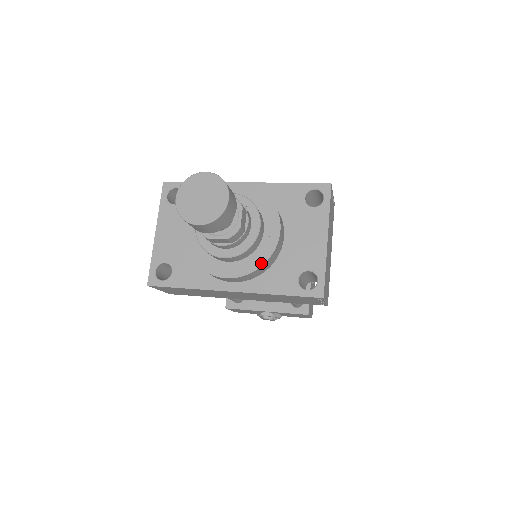
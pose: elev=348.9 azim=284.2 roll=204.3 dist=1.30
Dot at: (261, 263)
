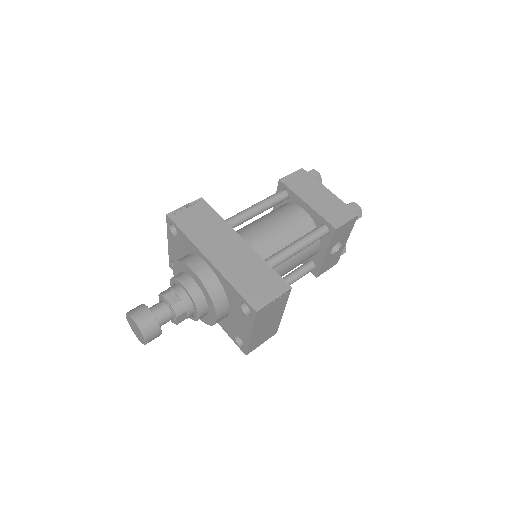
Dot at: (208, 324)
